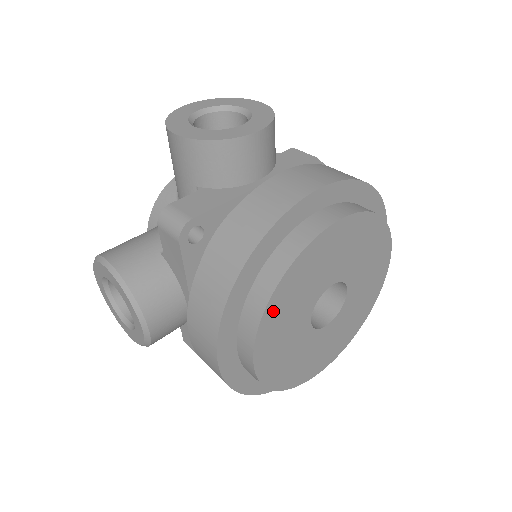
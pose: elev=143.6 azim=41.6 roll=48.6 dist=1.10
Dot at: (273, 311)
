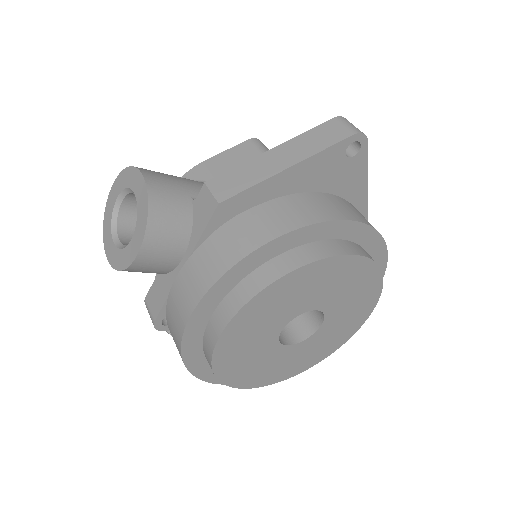
Dot at: (233, 377)
